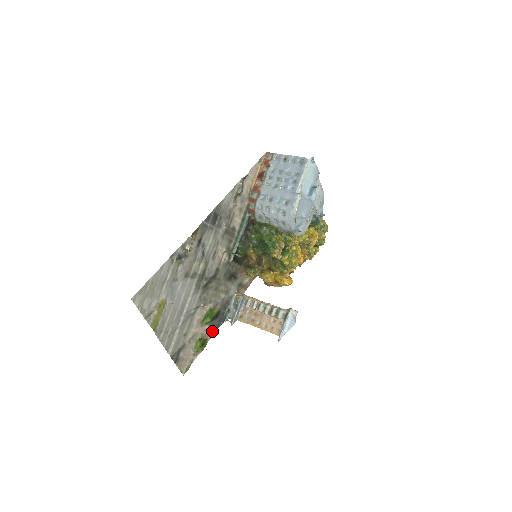
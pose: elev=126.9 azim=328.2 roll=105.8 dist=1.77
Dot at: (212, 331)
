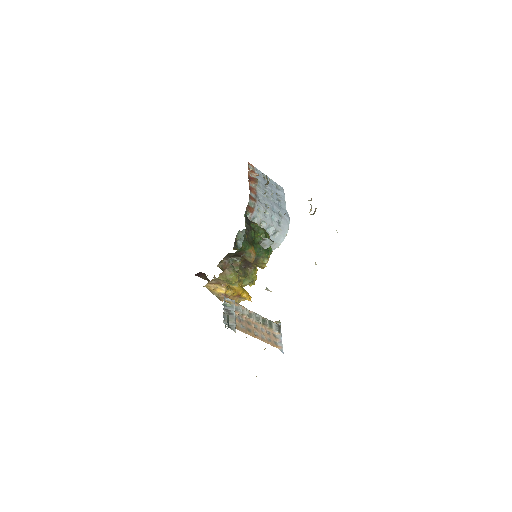
Dot at: occluded
